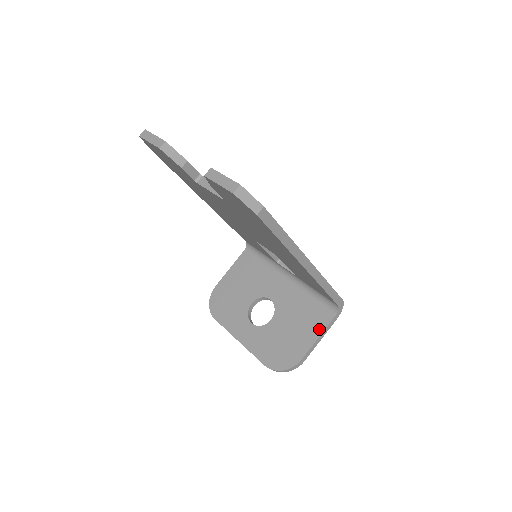
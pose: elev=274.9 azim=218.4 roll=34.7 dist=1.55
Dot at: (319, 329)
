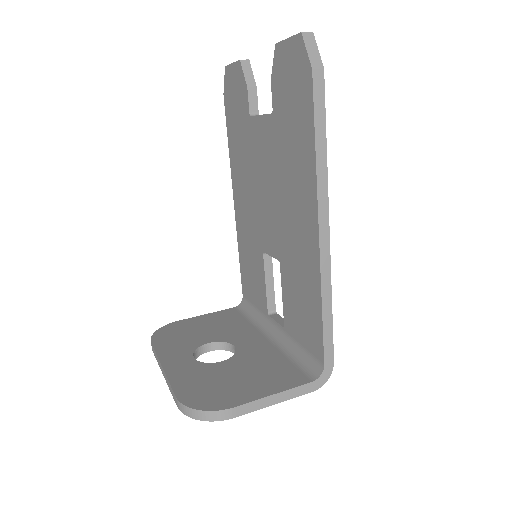
Dot at: (281, 386)
